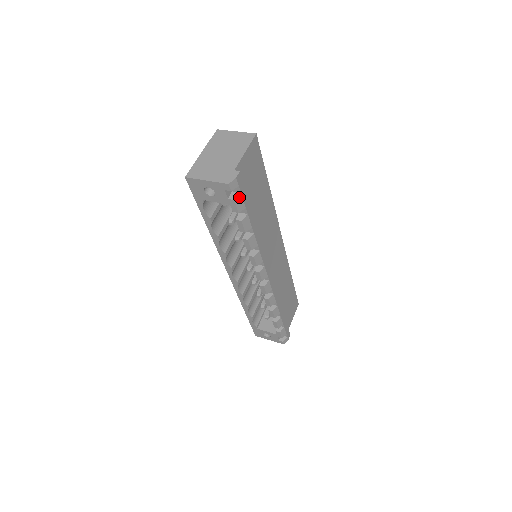
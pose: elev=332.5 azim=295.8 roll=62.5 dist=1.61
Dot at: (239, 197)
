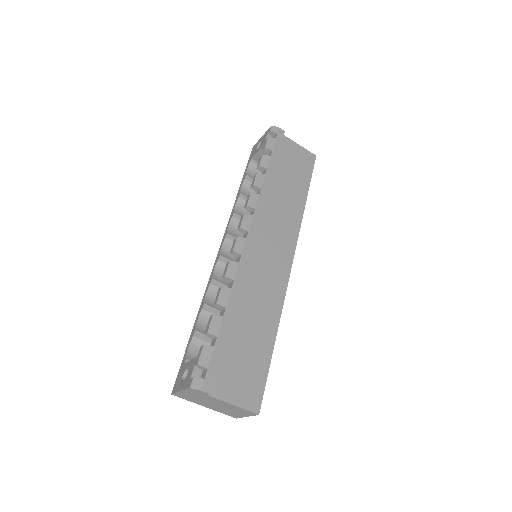
Dot at: (273, 140)
